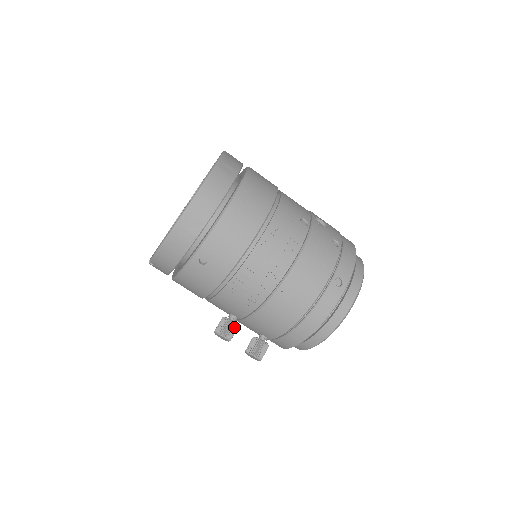
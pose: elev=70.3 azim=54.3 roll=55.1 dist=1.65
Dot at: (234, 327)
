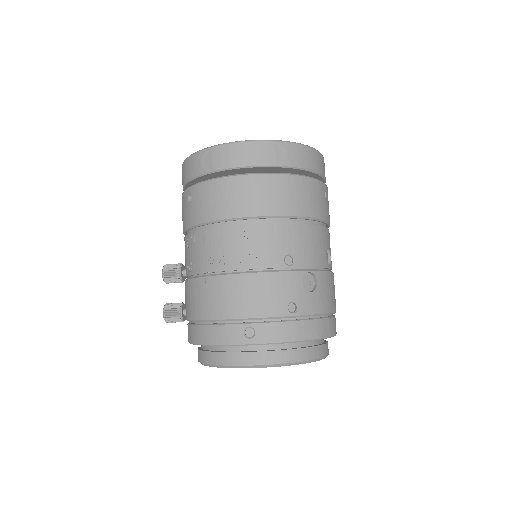
Dot at: (176, 277)
